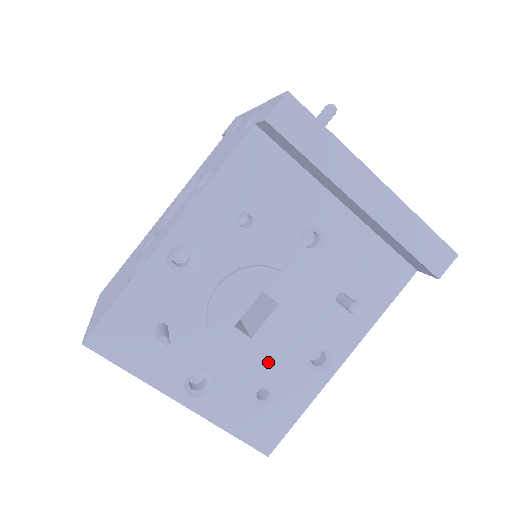
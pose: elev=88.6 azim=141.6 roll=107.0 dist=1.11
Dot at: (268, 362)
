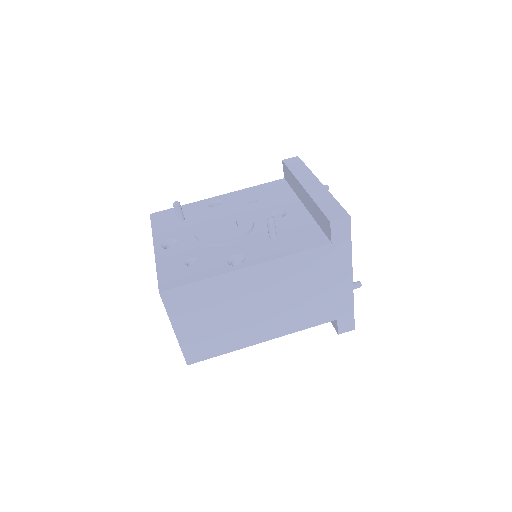
Dot at: (209, 249)
